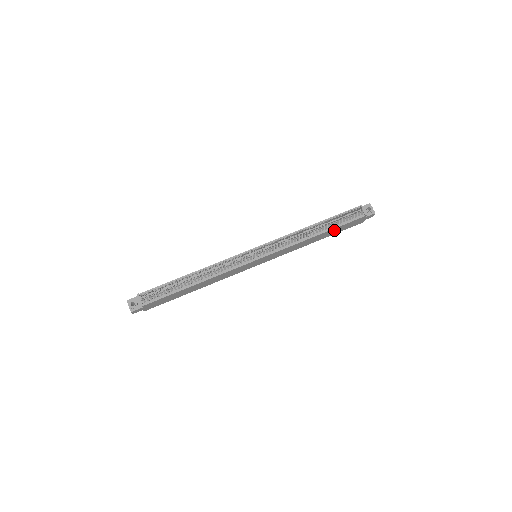
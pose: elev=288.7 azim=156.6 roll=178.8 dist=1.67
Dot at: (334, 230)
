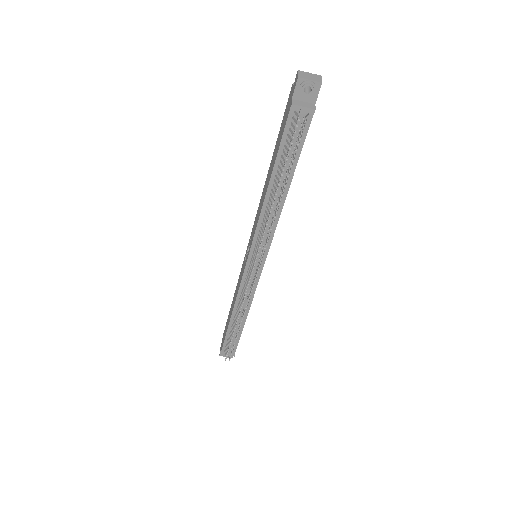
Dot at: occluded
